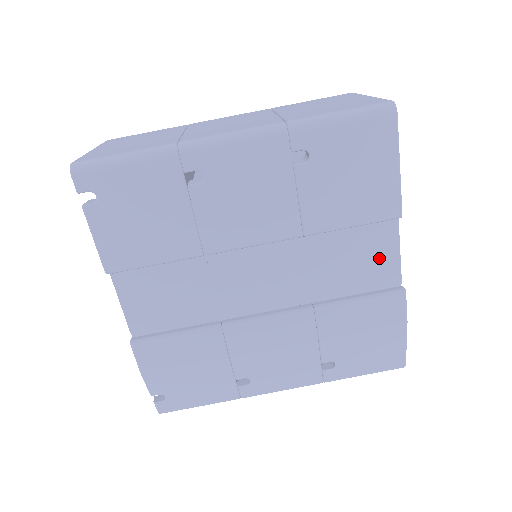
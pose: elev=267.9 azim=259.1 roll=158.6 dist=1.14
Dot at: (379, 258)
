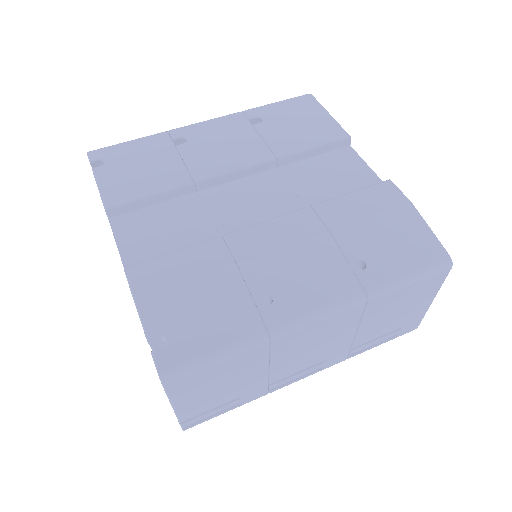
Dot at: (353, 173)
